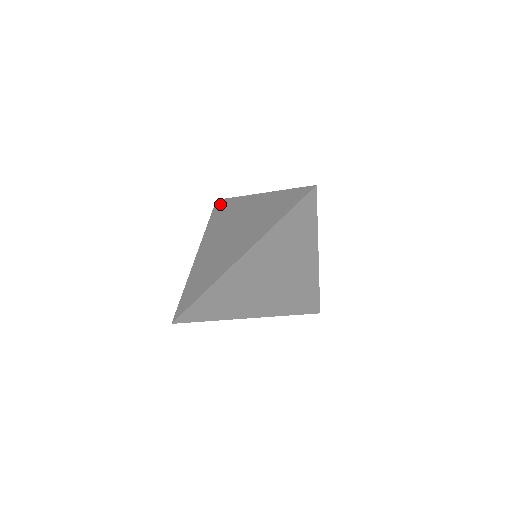
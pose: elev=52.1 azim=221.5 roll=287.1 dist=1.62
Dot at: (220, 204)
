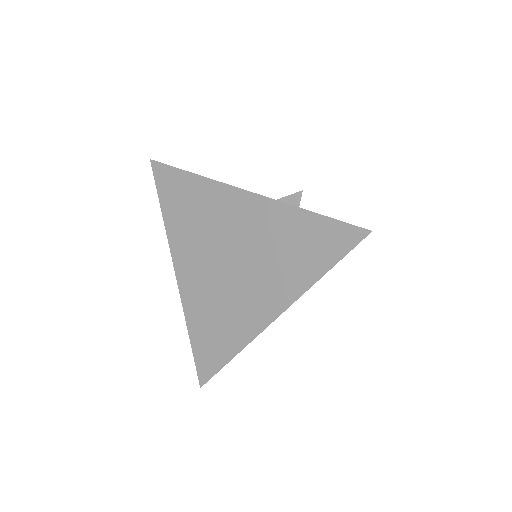
Dot at: (166, 176)
